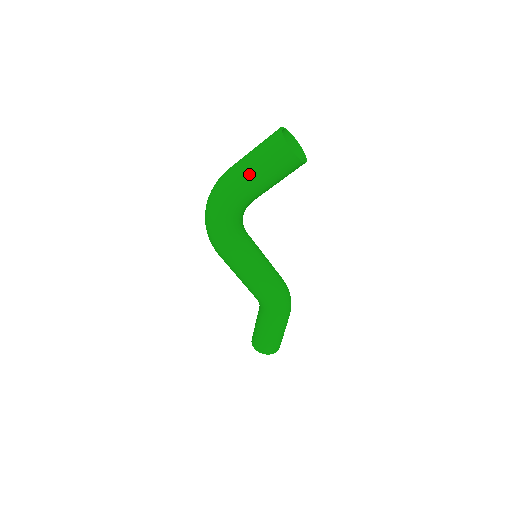
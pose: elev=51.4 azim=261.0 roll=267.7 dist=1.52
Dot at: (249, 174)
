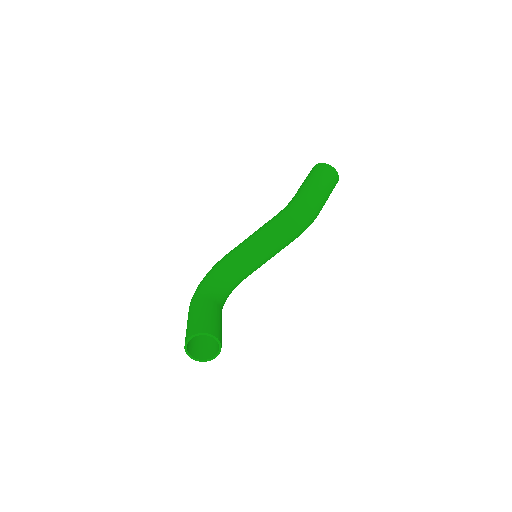
Dot at: (206, 336)
